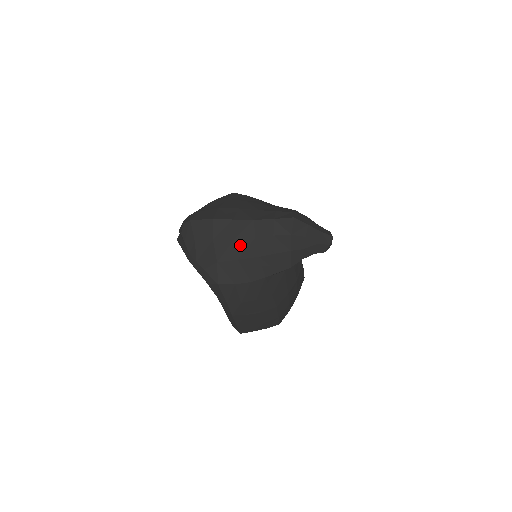
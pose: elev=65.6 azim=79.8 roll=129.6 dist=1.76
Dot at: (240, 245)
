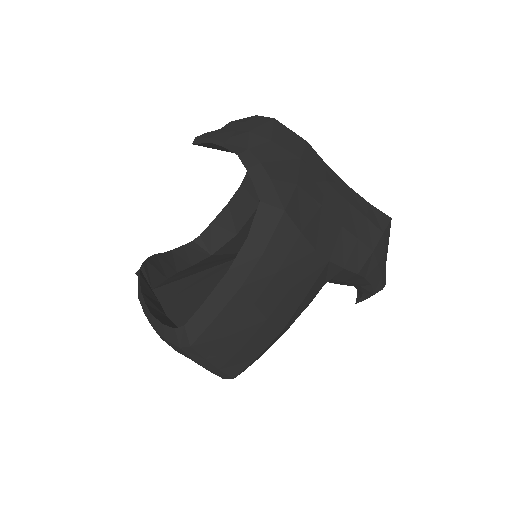
Dot at: (330, 193)
